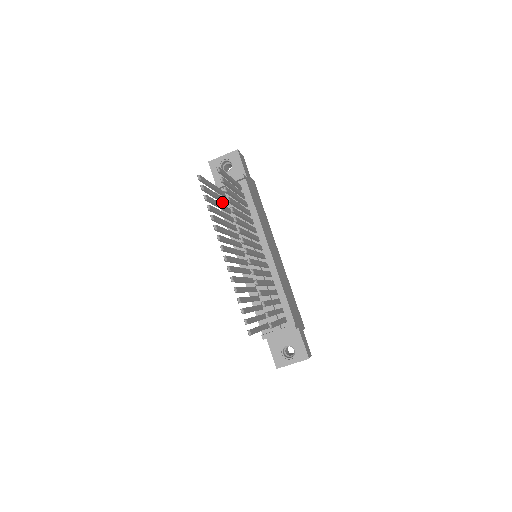
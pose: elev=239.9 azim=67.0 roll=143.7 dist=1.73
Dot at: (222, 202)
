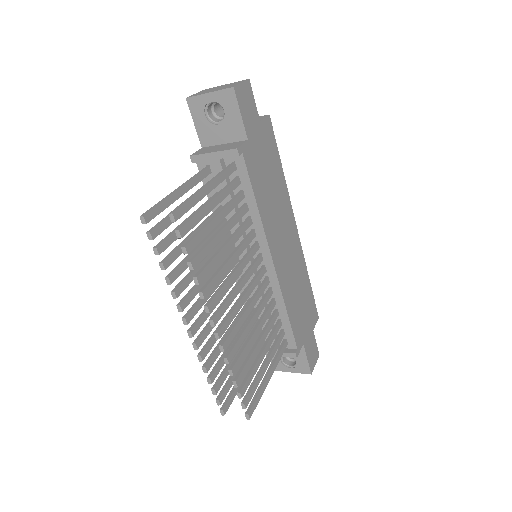
Dot at: occluded
